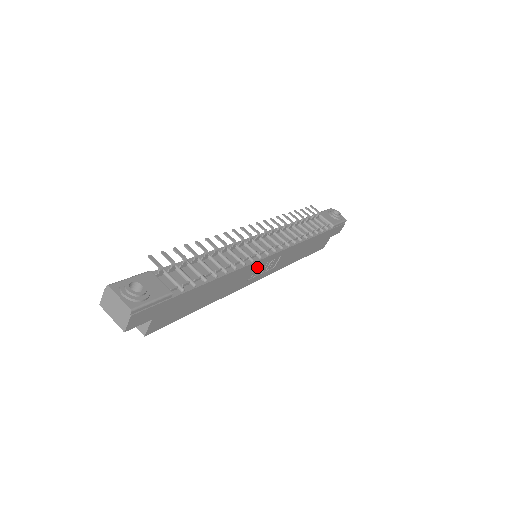
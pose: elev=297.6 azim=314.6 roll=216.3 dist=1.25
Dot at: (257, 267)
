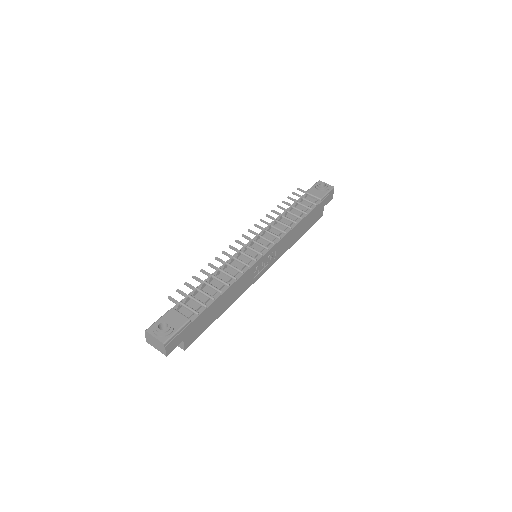
Dot at: (257, 267)
